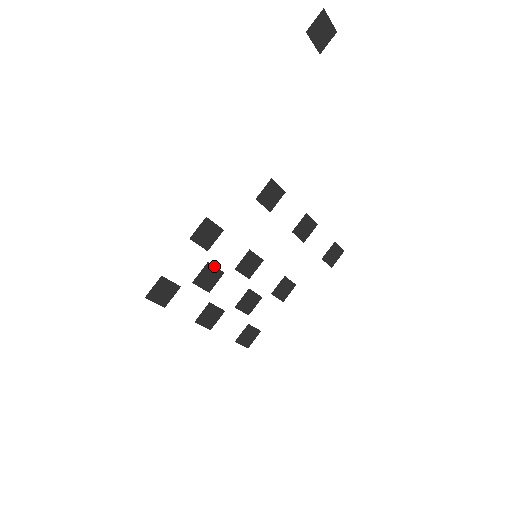
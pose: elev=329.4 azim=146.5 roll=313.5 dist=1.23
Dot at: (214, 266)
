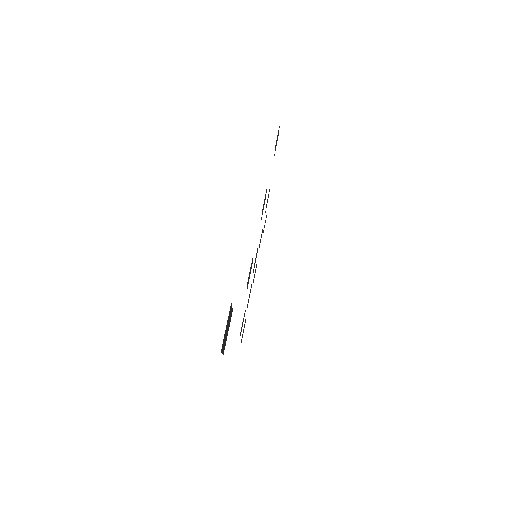
Dot at: occluded
